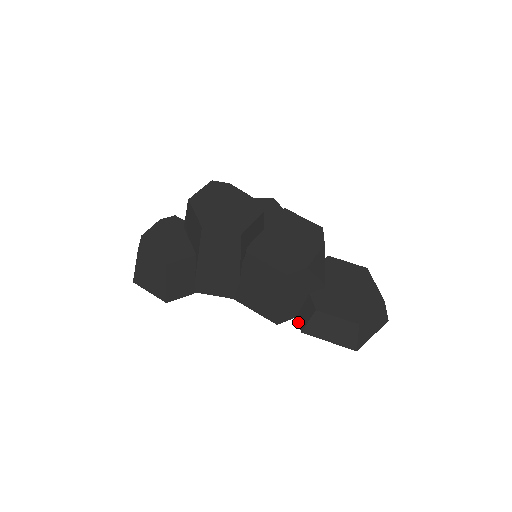
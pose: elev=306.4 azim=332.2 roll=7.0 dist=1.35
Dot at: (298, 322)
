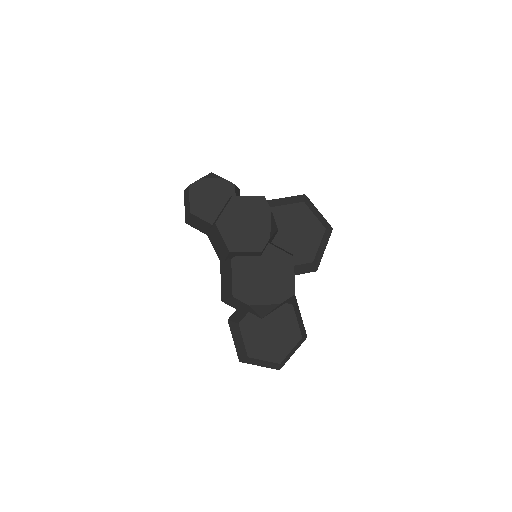
Dot at: (233, 313)
